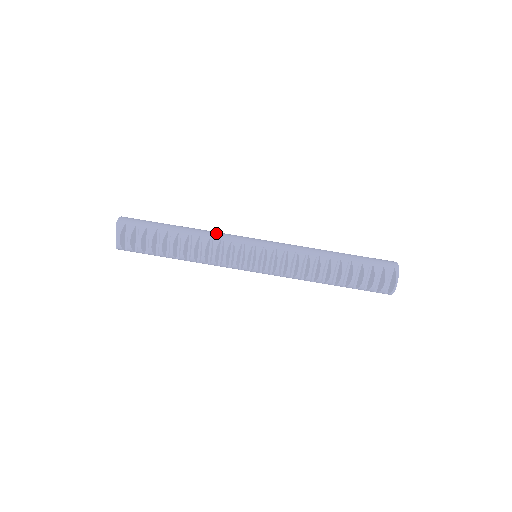
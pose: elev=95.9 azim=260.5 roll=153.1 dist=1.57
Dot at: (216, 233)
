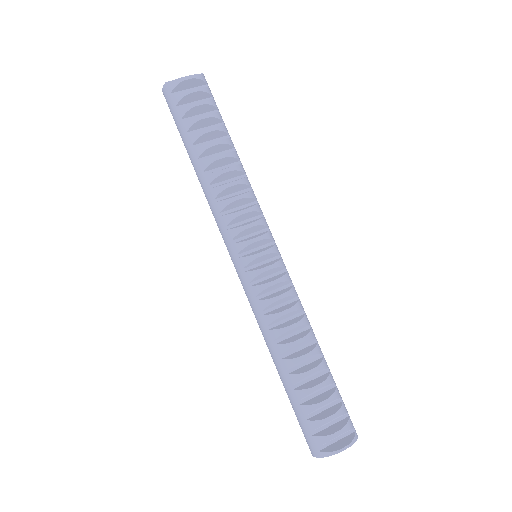
Dot at: occluded
